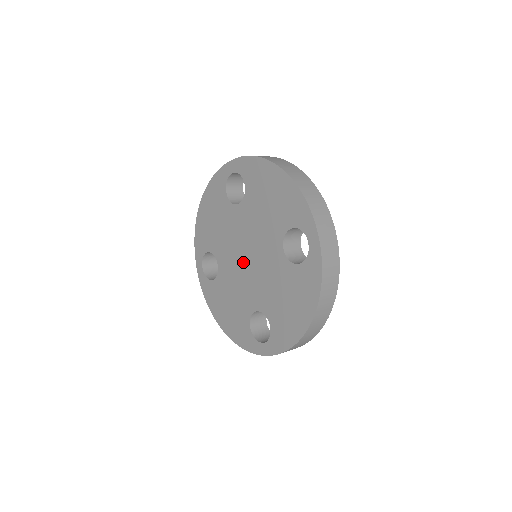
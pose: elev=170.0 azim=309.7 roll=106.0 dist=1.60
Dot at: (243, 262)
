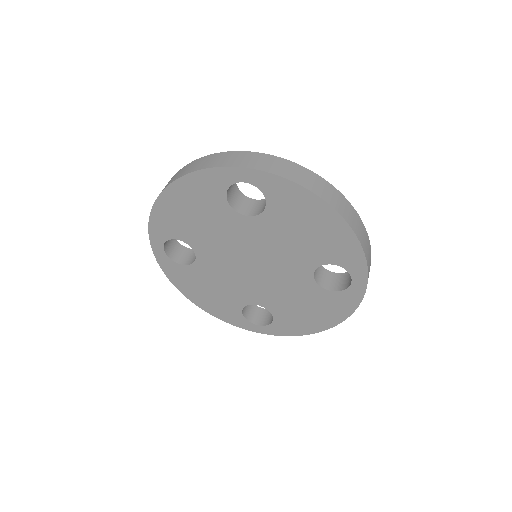
Dot at: (244, 266)
